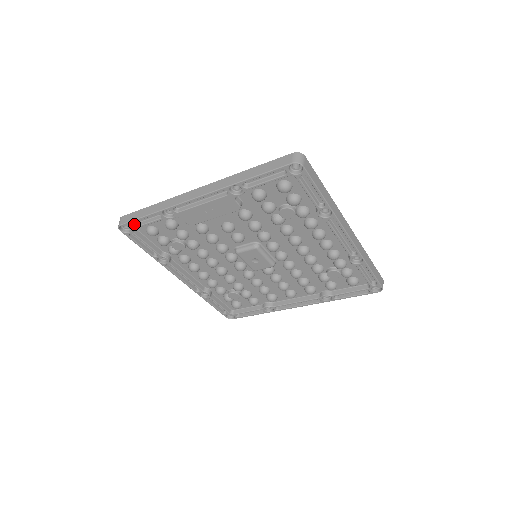
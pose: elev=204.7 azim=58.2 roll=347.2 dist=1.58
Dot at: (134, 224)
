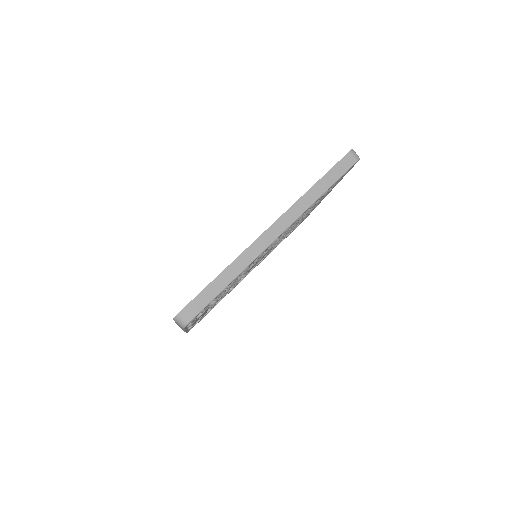
Dot at: occluded
